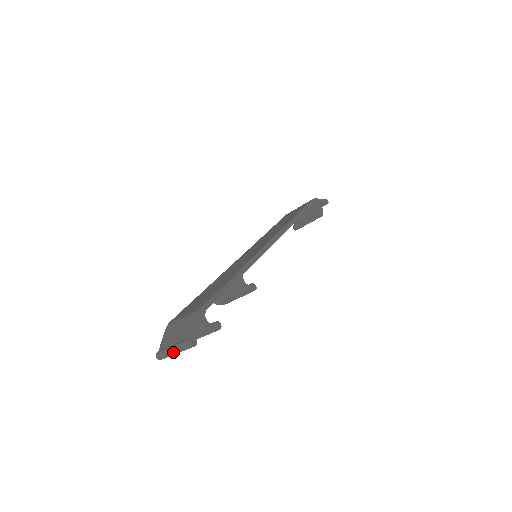
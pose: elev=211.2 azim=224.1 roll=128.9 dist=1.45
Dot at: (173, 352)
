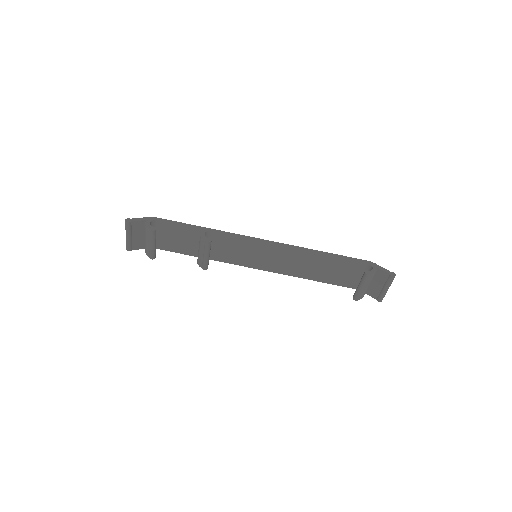
Dot at: (126, 235)
